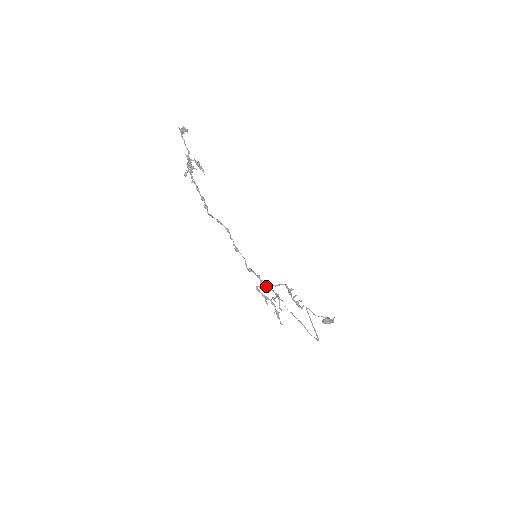
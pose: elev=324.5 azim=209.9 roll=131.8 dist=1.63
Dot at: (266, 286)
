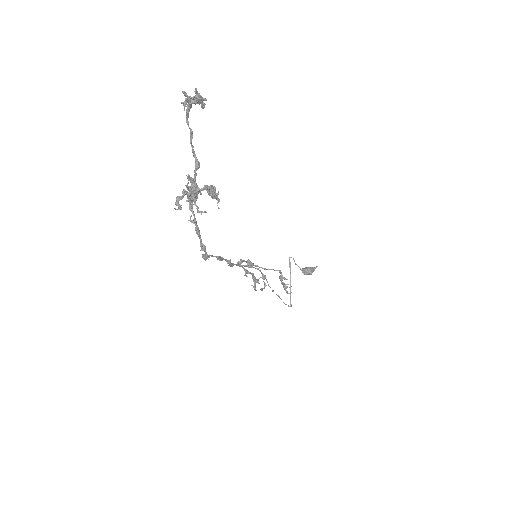
Dot at: (253, 267)
